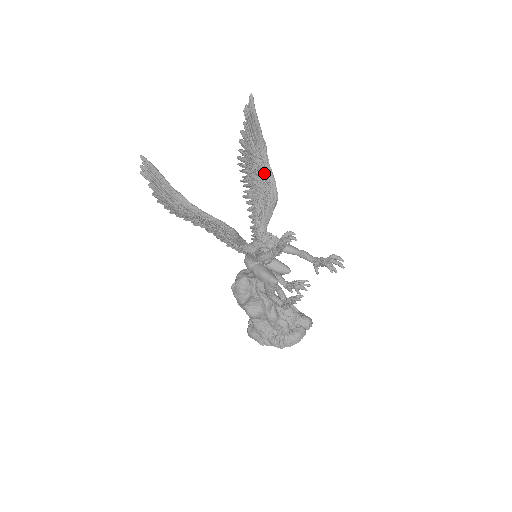
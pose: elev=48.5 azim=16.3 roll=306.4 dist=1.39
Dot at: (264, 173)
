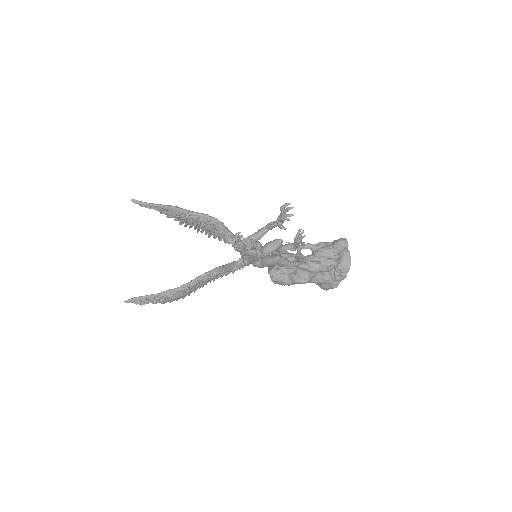
Dot at: (195, 218)
